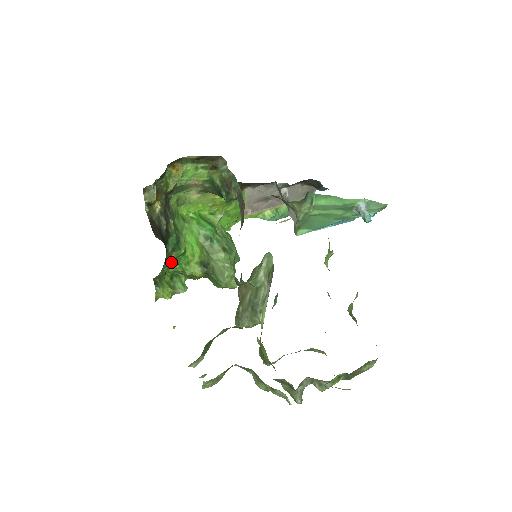
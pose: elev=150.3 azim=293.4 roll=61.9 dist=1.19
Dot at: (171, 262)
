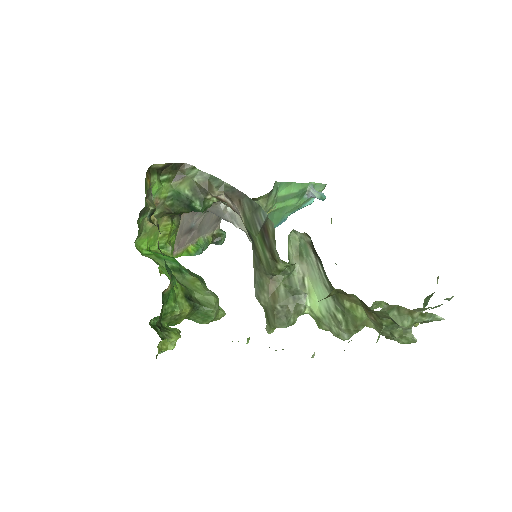
Dot at: (163, 300)
